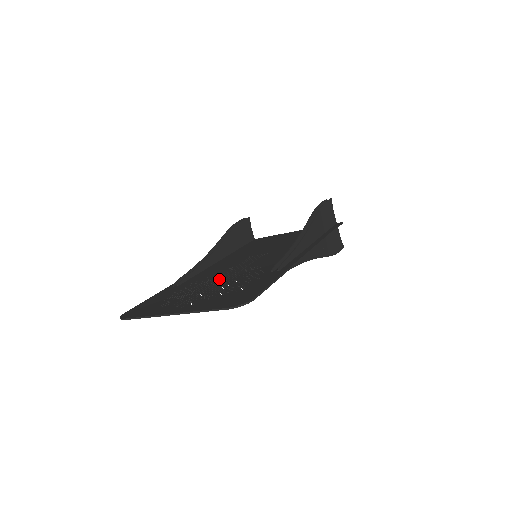
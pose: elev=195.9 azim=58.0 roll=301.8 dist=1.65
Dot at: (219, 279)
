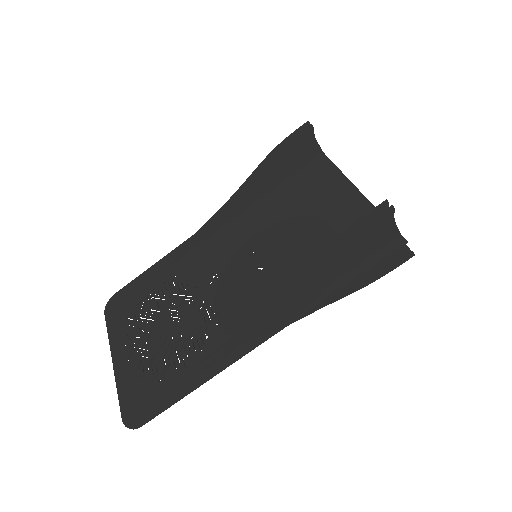
Dot at: (183, 306)
